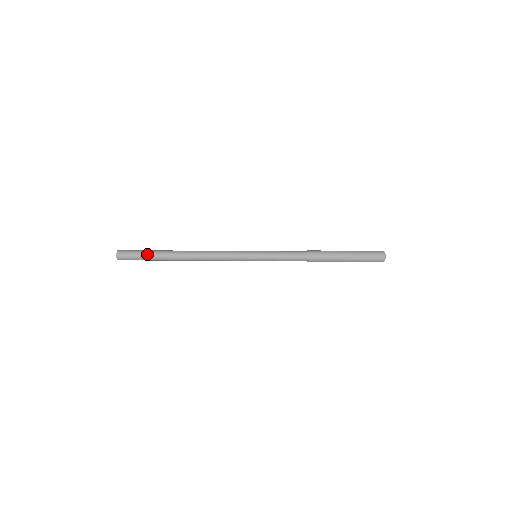
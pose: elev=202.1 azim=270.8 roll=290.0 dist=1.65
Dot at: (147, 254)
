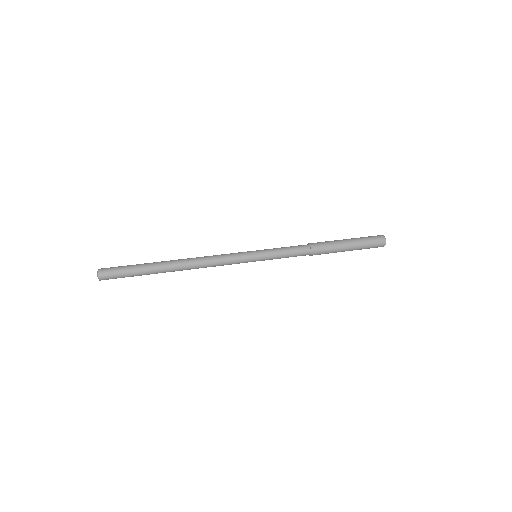
Dot at: occluded
